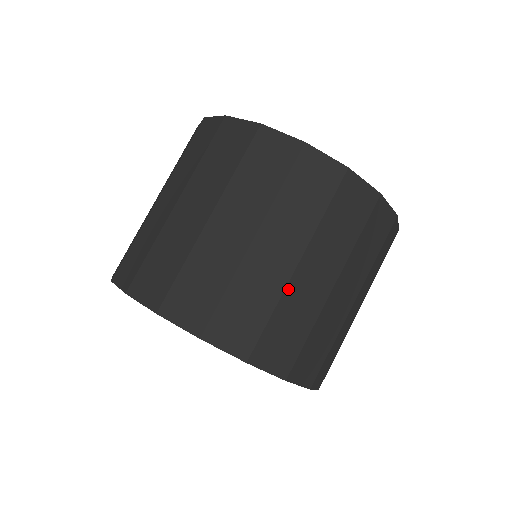
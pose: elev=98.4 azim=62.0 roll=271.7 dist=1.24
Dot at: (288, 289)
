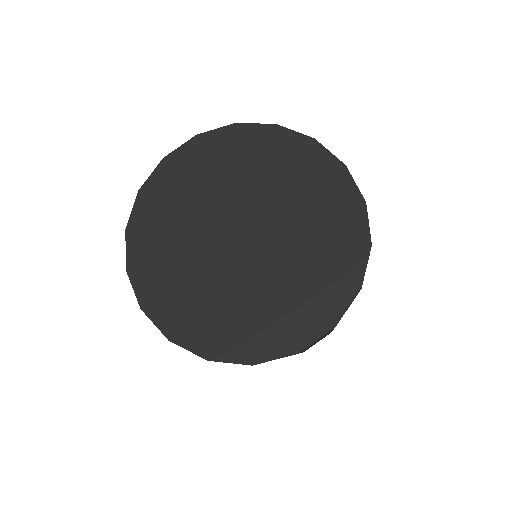
Dot at: (303, 351)
